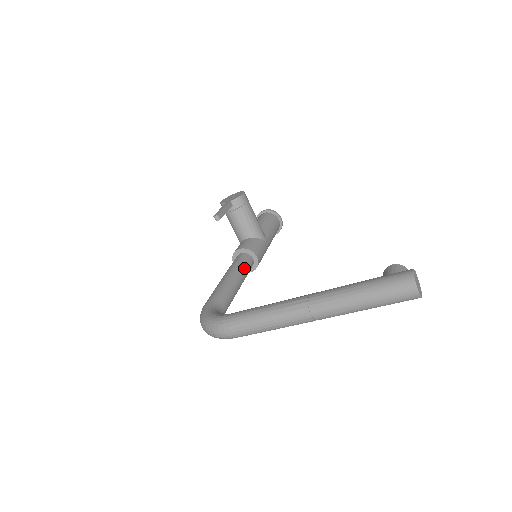
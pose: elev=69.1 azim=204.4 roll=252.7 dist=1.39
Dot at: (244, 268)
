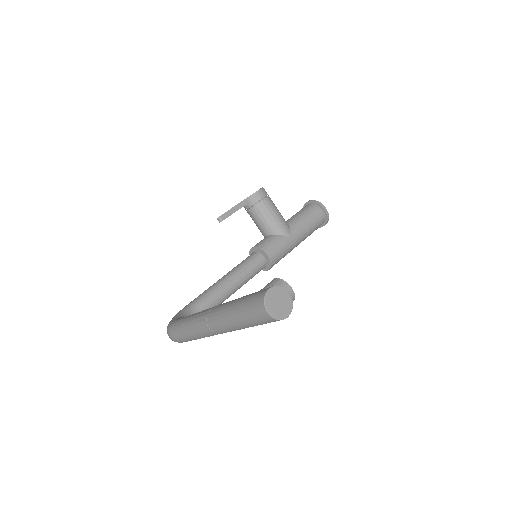
Dot at: (246, 268)
